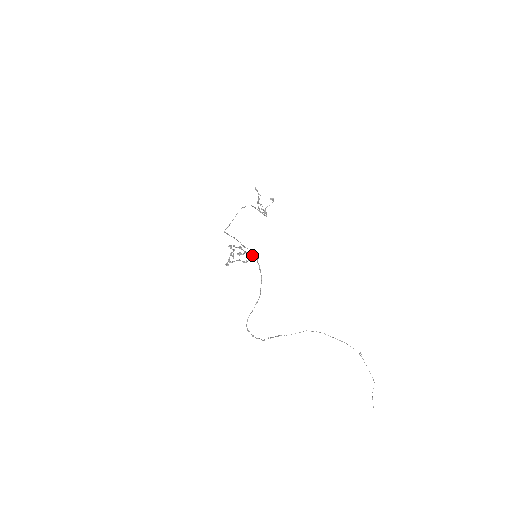
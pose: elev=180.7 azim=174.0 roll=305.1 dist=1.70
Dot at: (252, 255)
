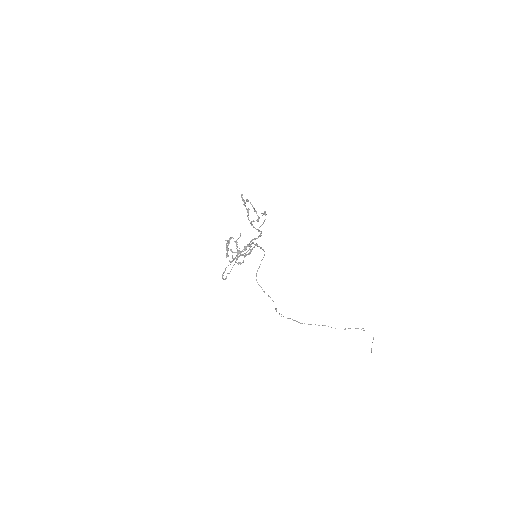
Dot at: (251, 251)
